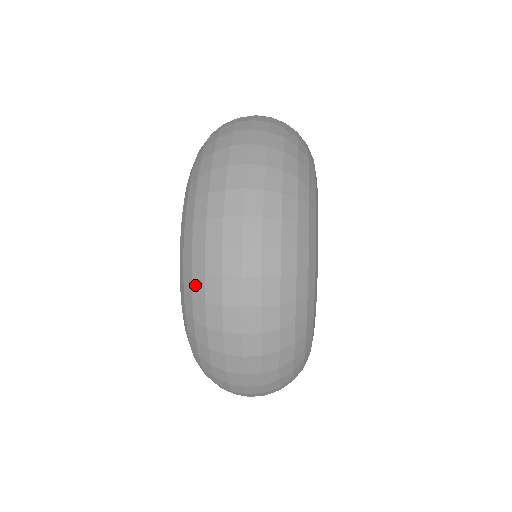
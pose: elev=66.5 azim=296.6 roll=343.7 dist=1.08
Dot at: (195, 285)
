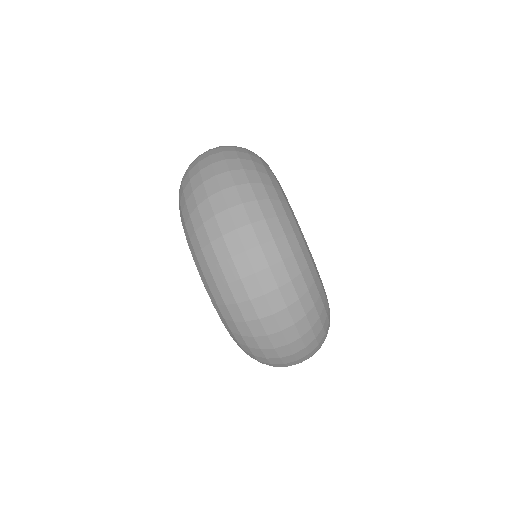
Dot at: (207, 256)
